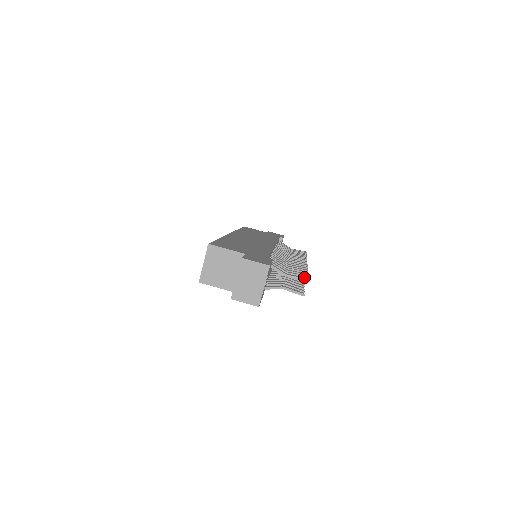
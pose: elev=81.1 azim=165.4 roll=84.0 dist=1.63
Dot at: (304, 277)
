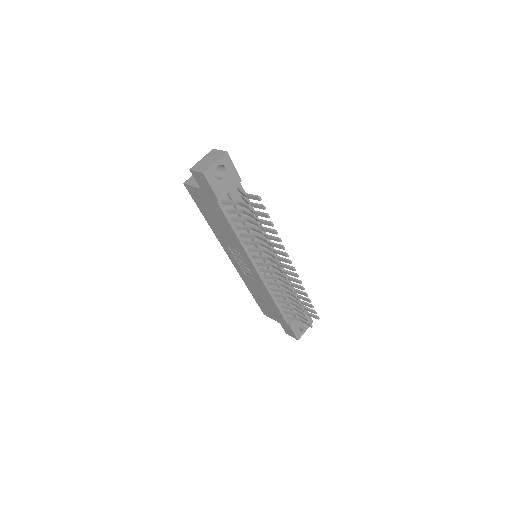
Dot at: (259, 198)
